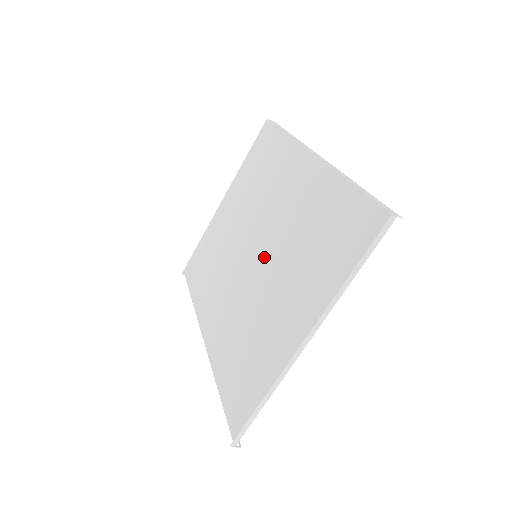
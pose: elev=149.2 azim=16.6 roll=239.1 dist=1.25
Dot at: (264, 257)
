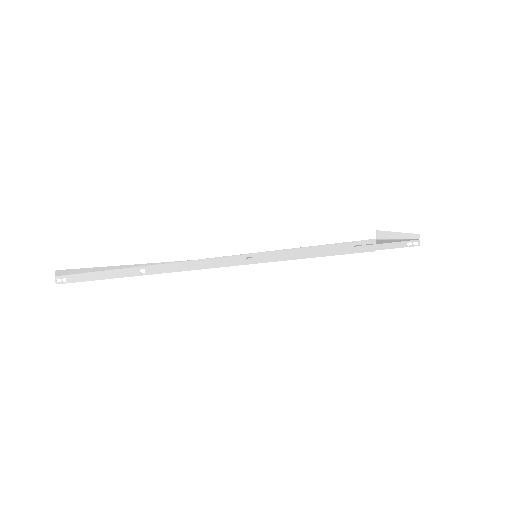
Dot at: occluded
